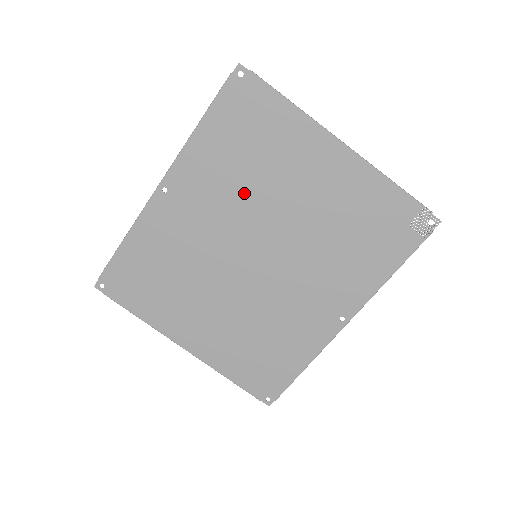
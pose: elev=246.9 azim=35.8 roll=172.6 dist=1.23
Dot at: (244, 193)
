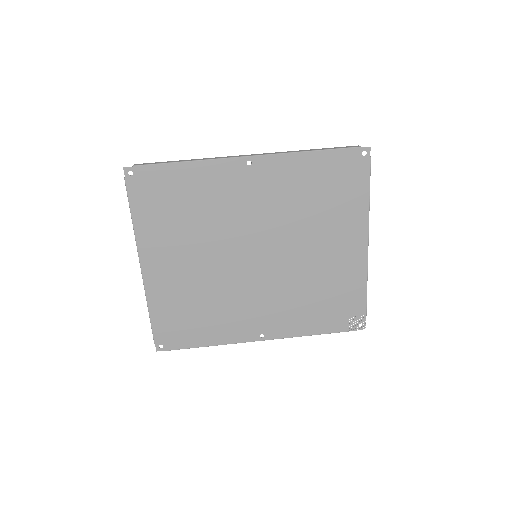
Dot at: (292, 215)
